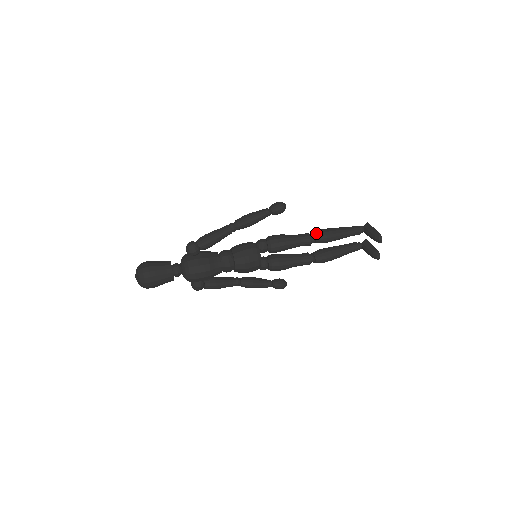
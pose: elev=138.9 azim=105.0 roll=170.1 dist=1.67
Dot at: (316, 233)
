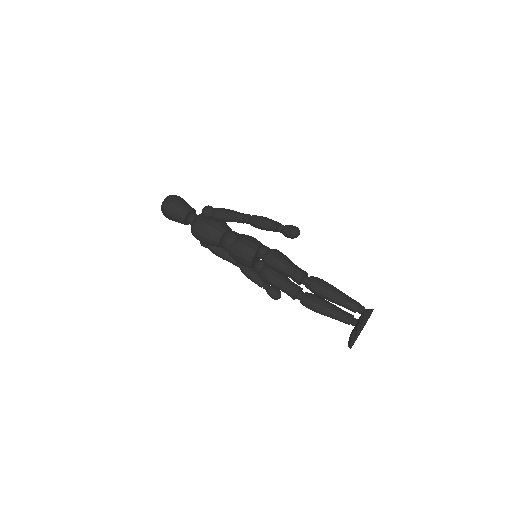
Dot at: (311, 279)
